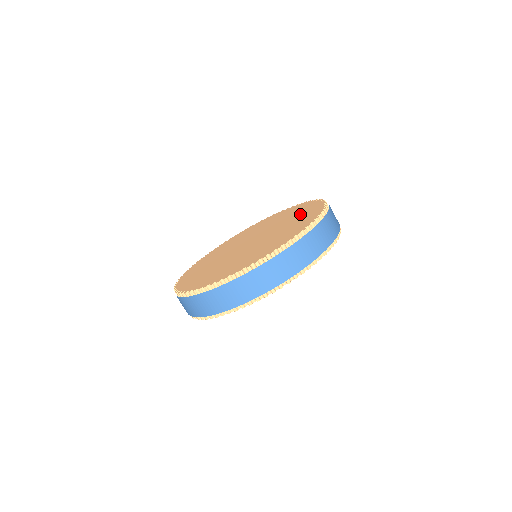
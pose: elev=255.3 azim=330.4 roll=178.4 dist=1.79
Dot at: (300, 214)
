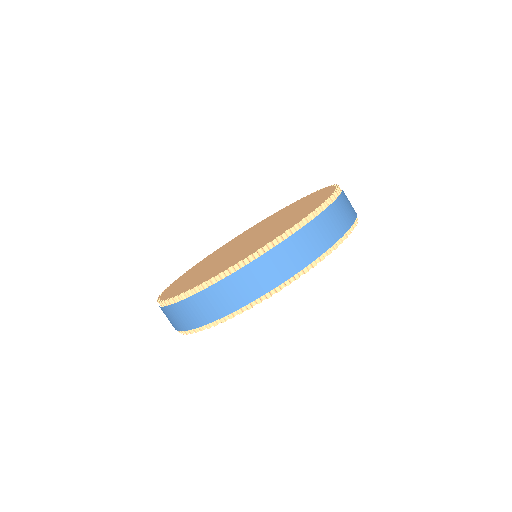
Dot at: (278, 214)
